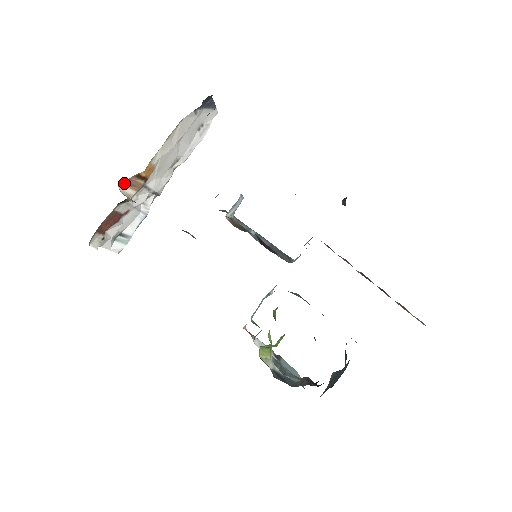
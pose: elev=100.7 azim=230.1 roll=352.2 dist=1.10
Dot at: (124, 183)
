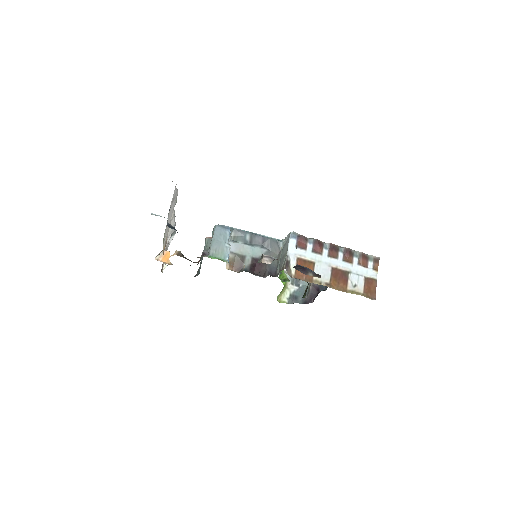
Dot at: (157, 256)
